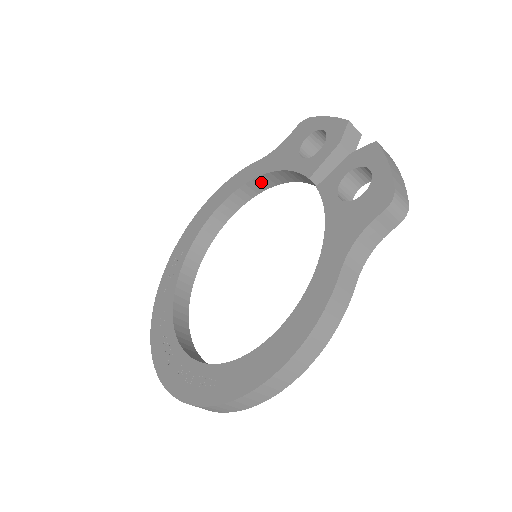
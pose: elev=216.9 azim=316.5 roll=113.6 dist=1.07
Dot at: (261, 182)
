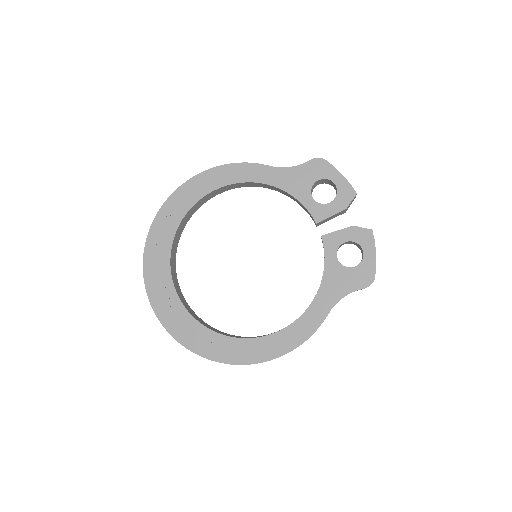
Dot at: (266, 186)
